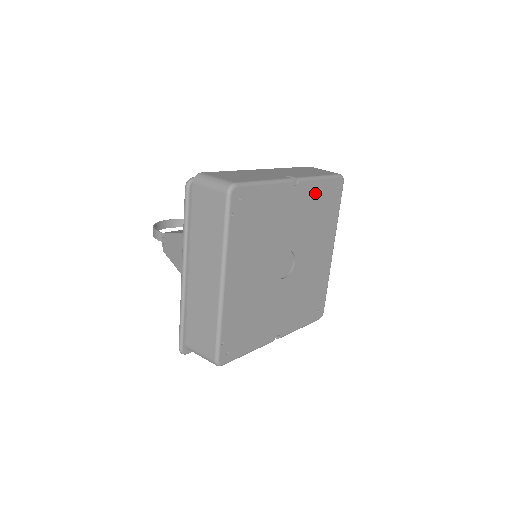
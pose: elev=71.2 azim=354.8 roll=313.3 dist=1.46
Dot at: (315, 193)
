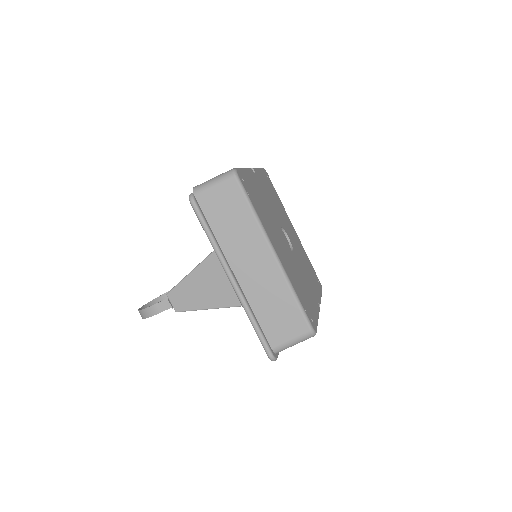
Dot at: (263, 180)
